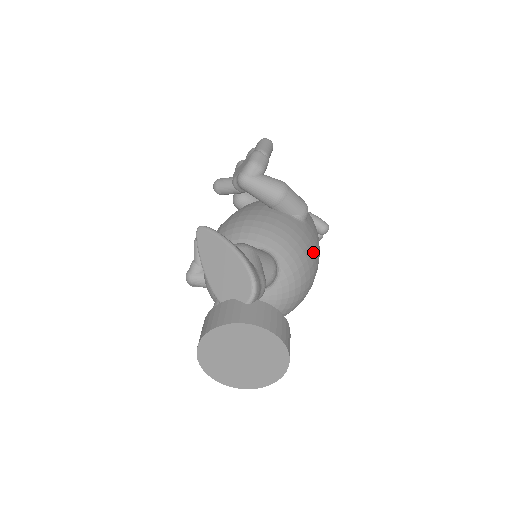
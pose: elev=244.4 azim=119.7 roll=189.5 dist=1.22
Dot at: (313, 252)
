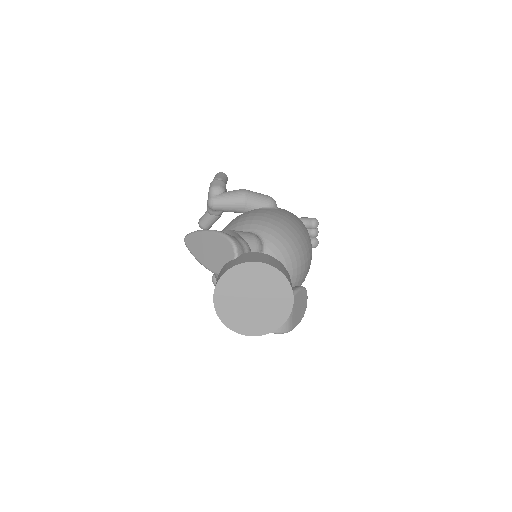
Dot at: (291, 222)
